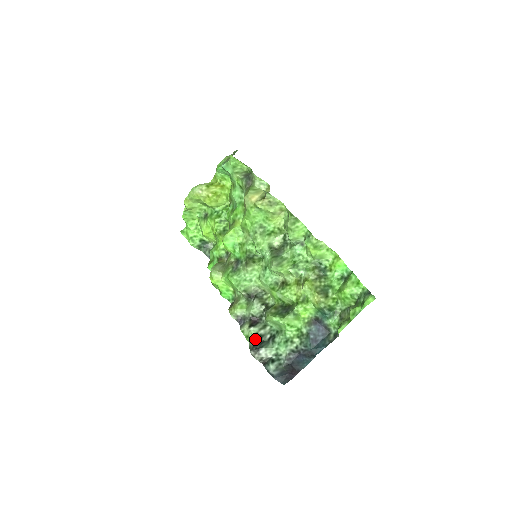
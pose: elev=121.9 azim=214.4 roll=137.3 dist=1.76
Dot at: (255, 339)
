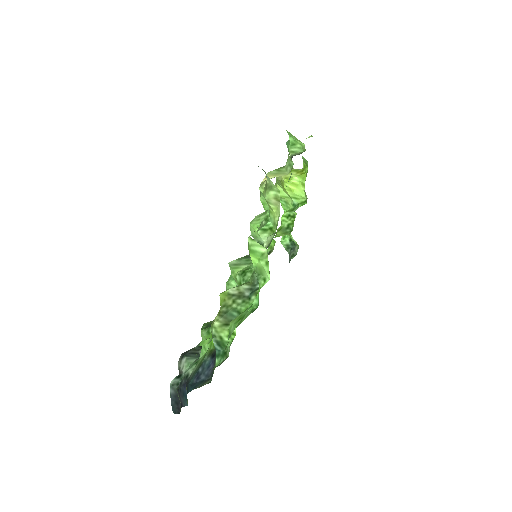
Dot at: (196, 346)
